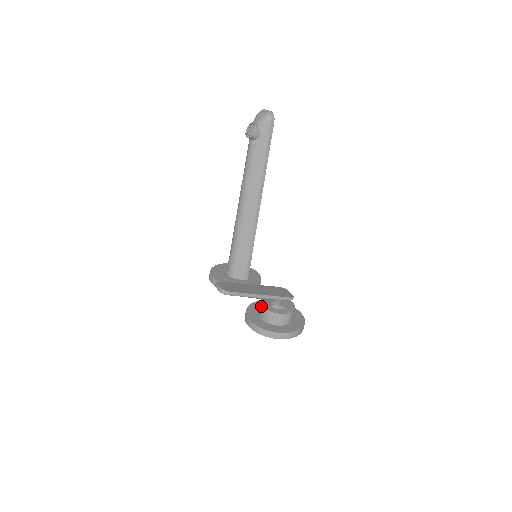
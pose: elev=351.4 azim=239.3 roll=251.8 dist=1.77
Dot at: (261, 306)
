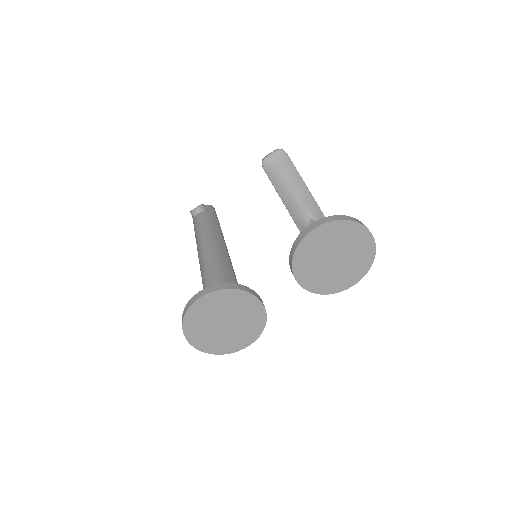
Dot at: occluded
